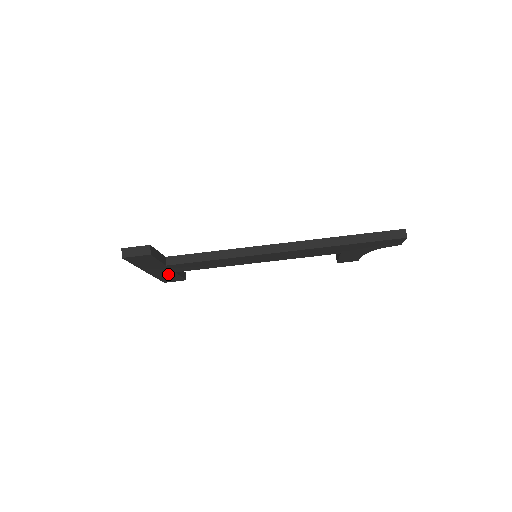
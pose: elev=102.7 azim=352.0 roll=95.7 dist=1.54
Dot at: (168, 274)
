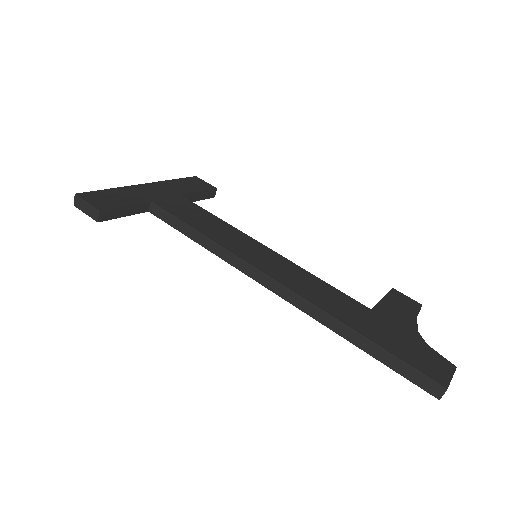
Dot at: occluded
